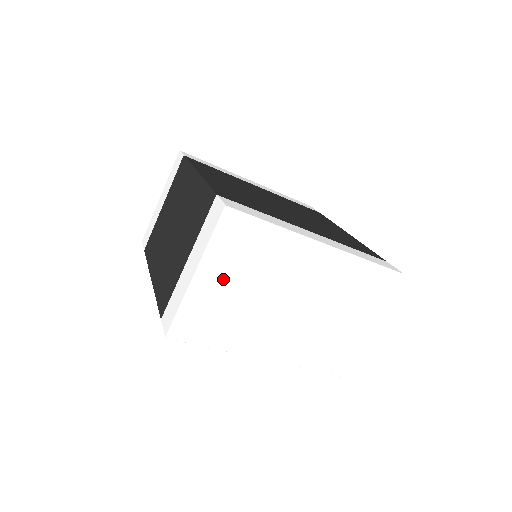
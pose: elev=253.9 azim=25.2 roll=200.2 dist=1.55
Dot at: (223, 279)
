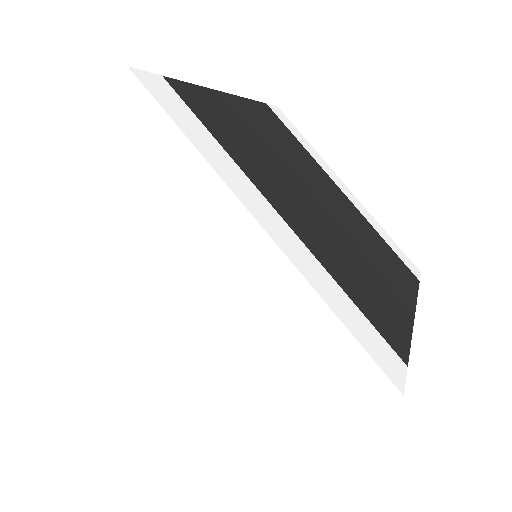
Dot at: (94, 188)
